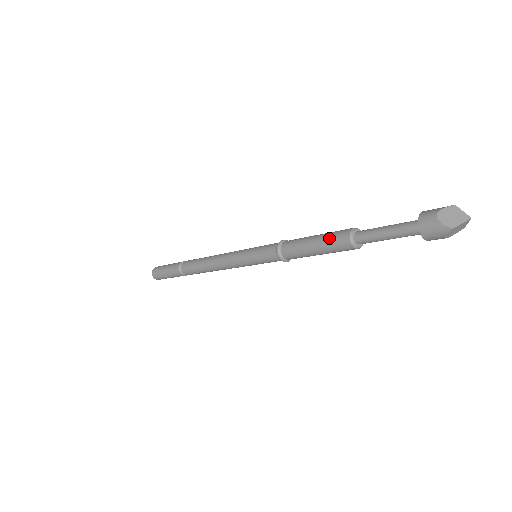
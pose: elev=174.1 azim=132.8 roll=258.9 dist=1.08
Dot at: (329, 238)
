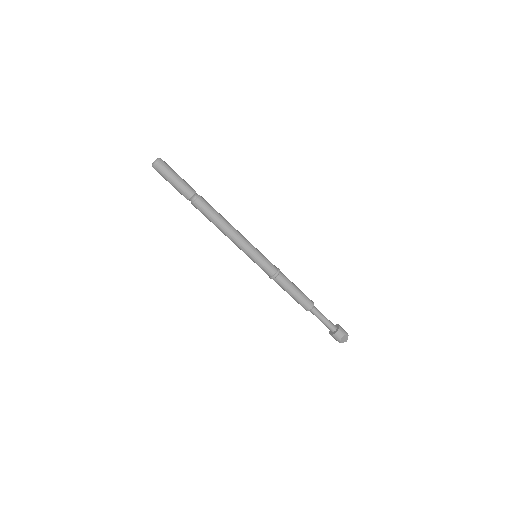
Dot at: (302, 300)
